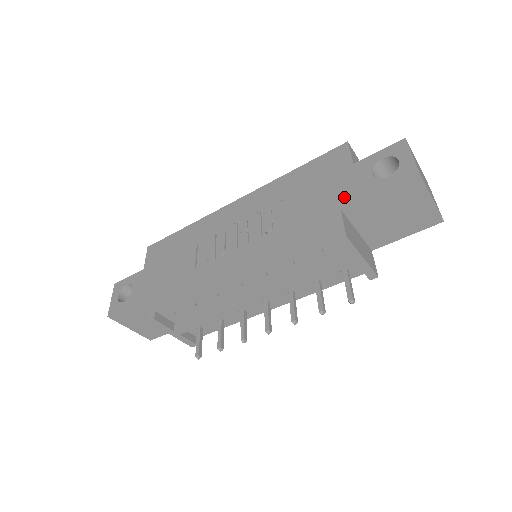
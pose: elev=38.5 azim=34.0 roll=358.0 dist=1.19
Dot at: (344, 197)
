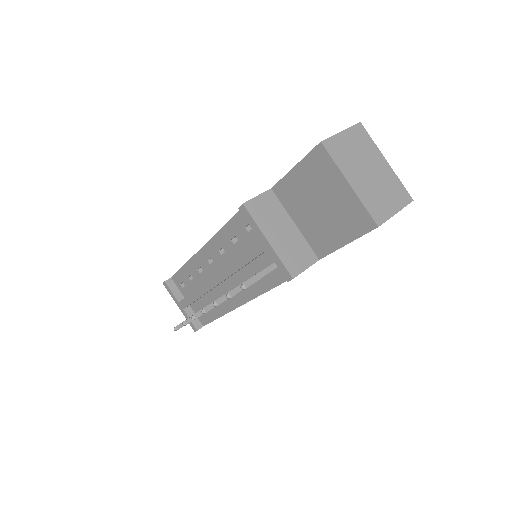
Dot at: occluded
